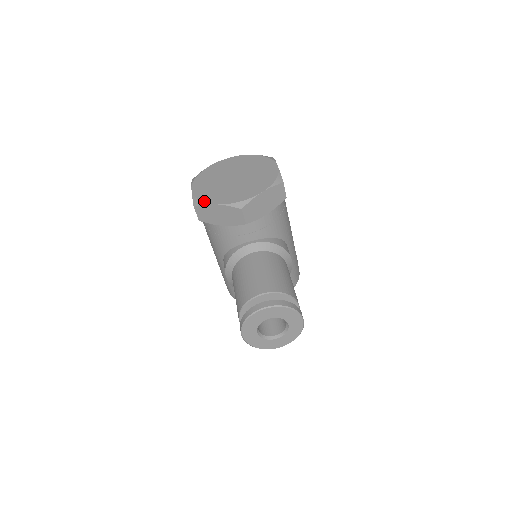
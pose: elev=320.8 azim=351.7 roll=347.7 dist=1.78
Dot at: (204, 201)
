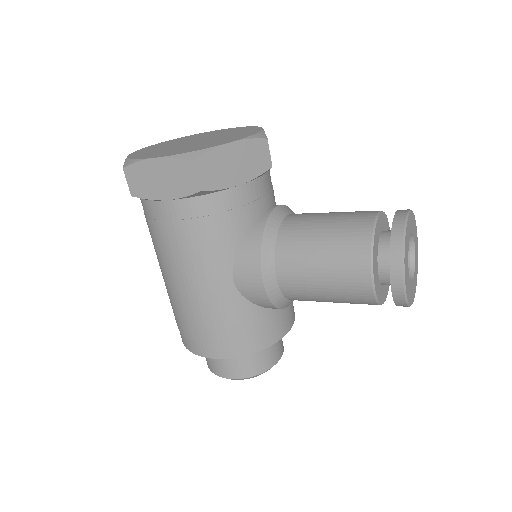
Dot at: (206, 147)
